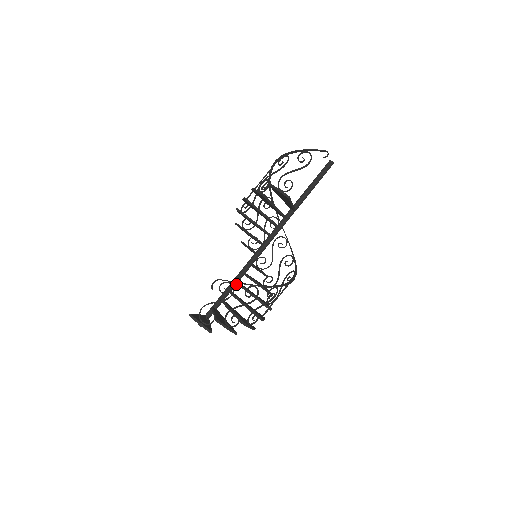
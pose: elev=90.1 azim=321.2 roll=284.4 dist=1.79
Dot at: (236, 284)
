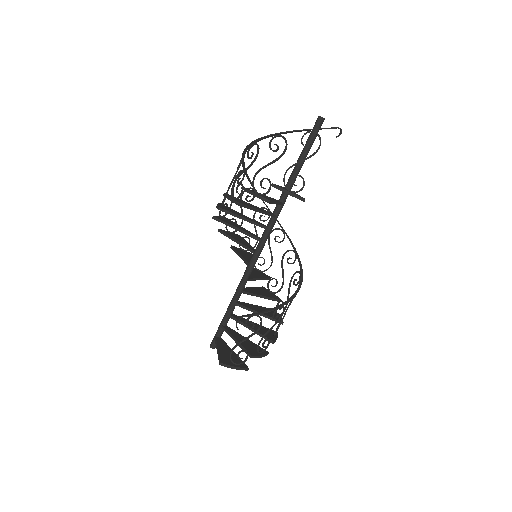
Dot at: (241, 293)
